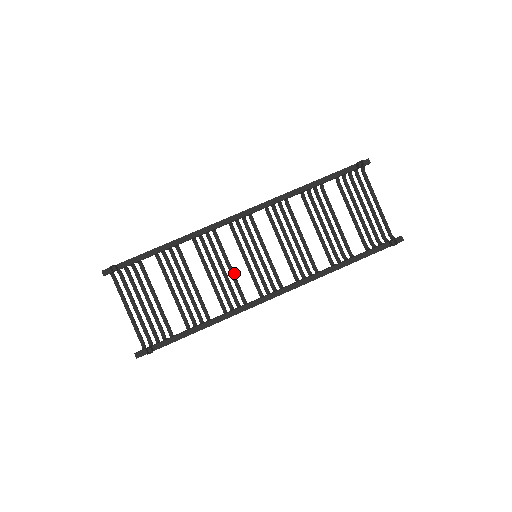
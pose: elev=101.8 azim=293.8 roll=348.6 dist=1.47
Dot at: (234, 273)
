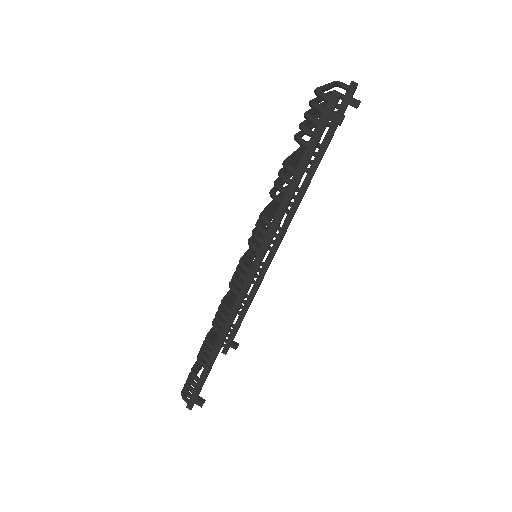
Dot at: occluded
